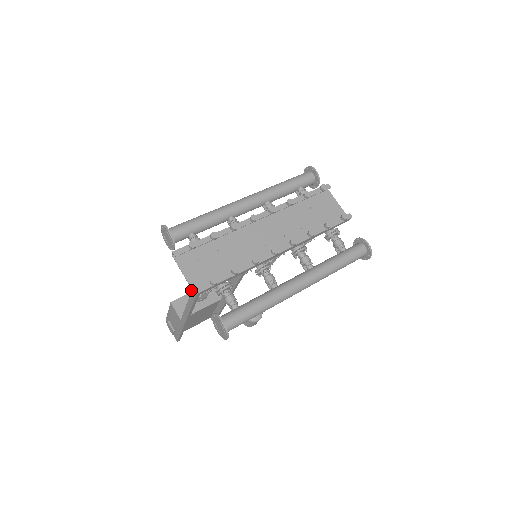
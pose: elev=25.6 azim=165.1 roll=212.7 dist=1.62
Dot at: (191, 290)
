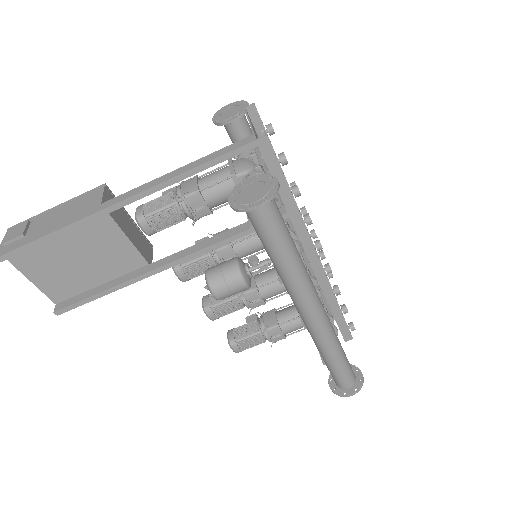
Dot at: (151, 200)
